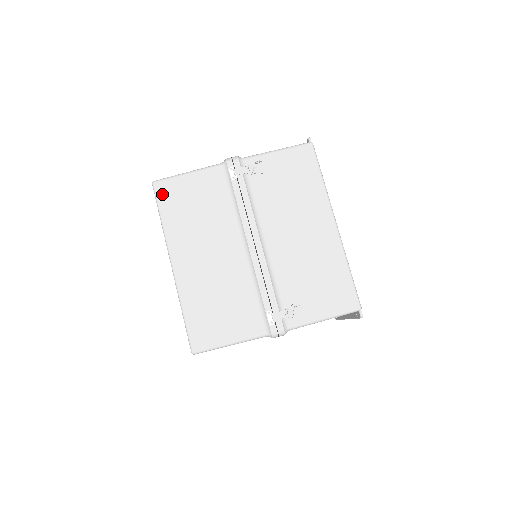
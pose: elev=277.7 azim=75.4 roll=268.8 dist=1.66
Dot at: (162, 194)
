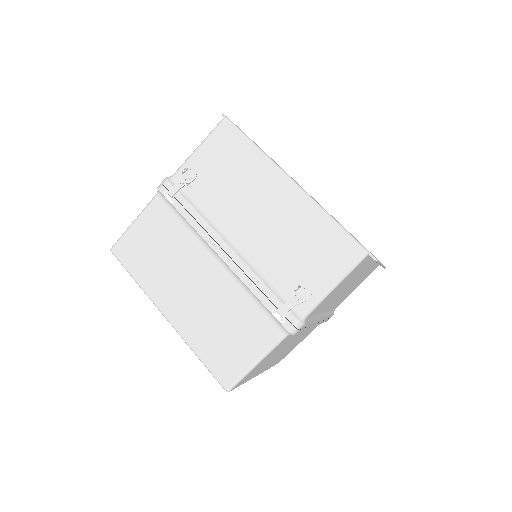
Dot at: (123, 256)
